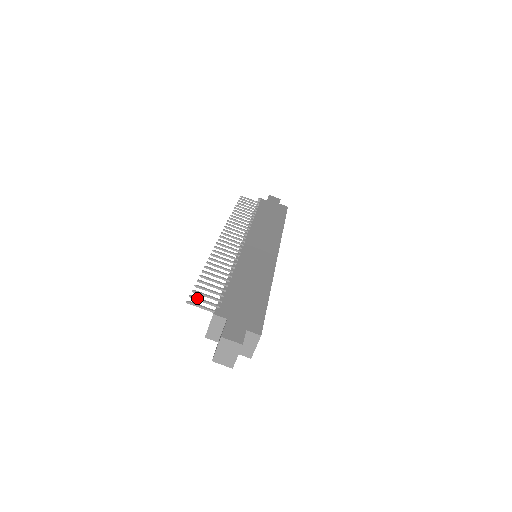
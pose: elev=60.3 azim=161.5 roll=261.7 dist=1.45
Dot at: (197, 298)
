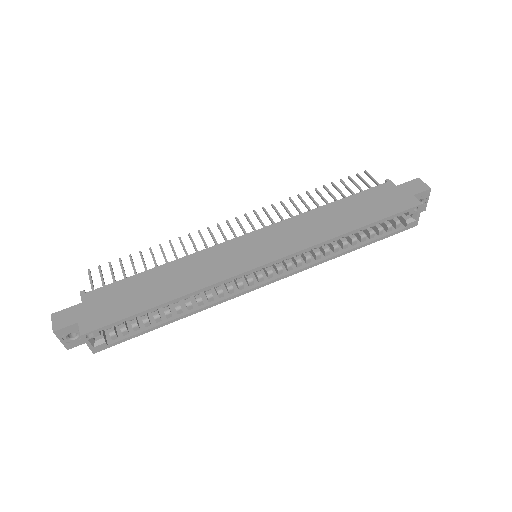
Dot at: (99, 271)
